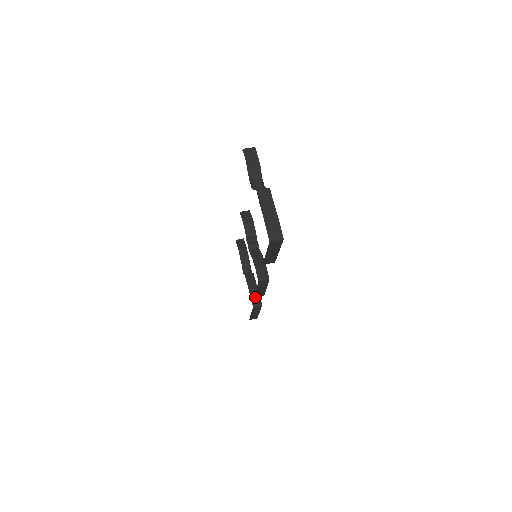
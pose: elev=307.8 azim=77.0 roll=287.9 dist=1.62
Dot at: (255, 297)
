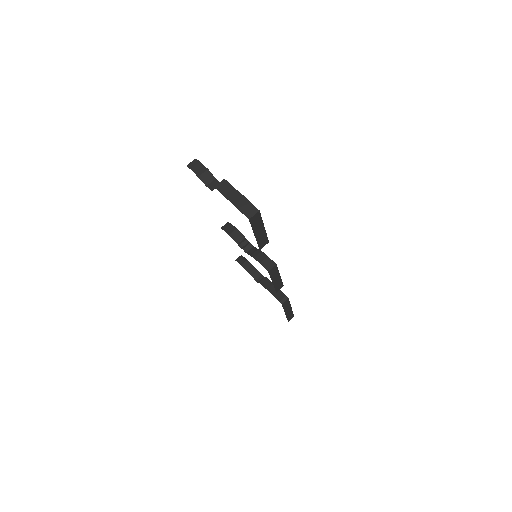
Dot at: (278, 295)
